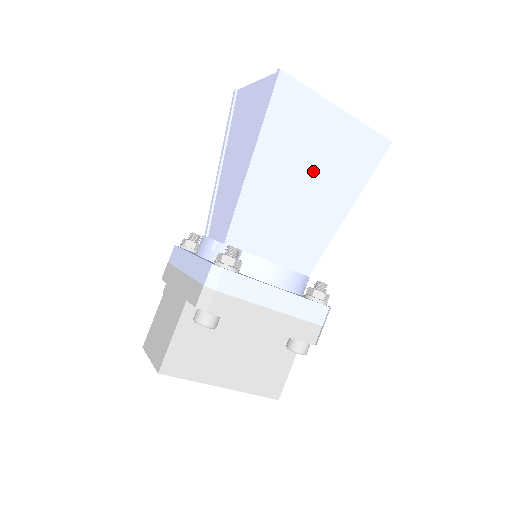
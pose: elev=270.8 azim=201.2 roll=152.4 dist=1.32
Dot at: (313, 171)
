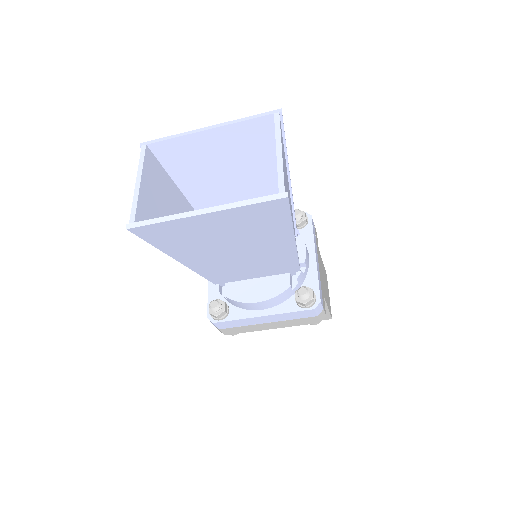
Dot at: (231, 244)
